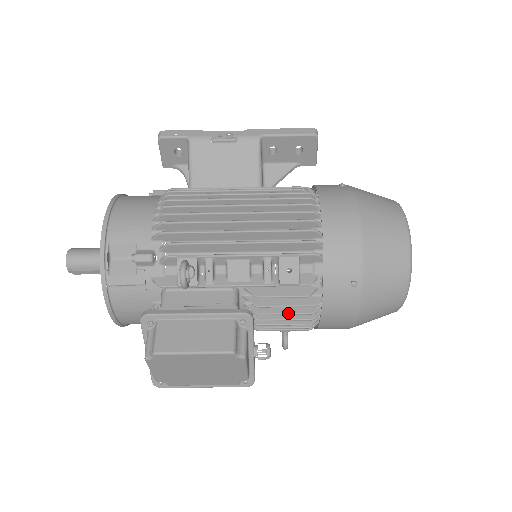
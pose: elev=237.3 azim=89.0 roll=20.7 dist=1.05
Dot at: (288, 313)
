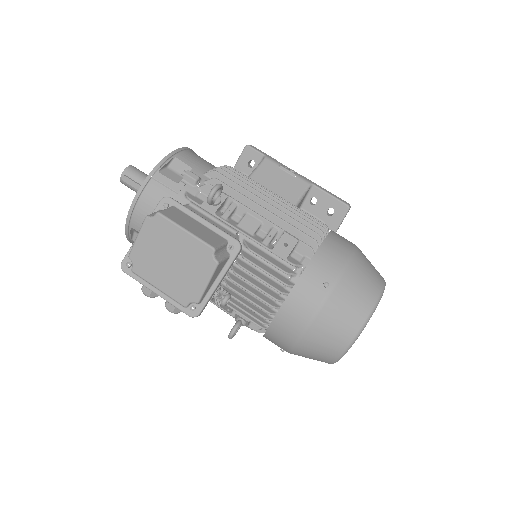
Dot at: (263, 279)
